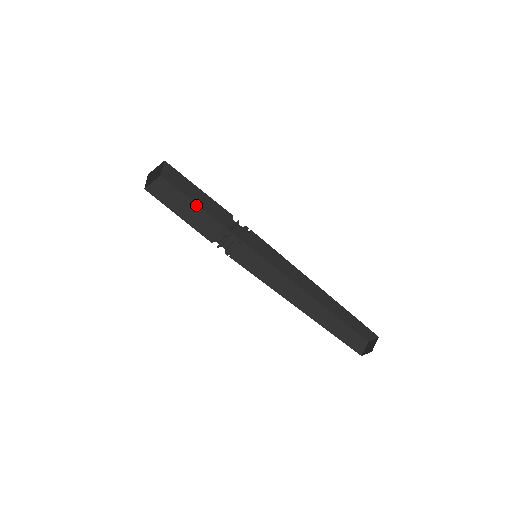
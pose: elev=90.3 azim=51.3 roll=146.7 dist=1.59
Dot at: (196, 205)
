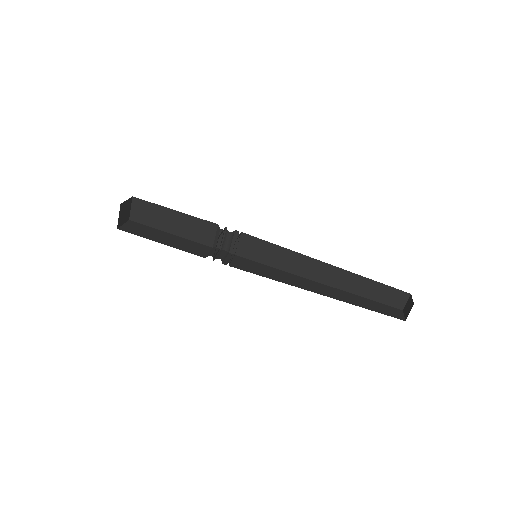
Dot at: (175, 236)
